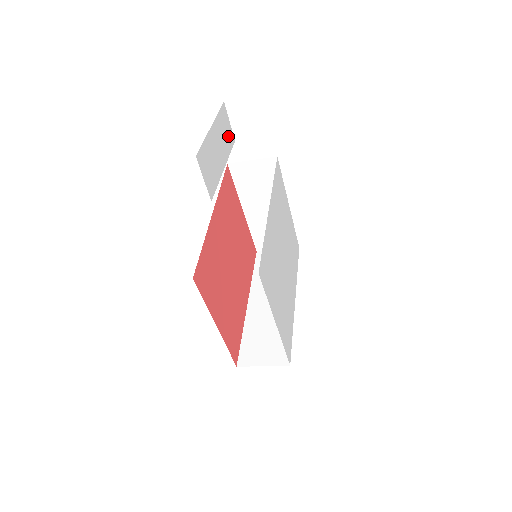
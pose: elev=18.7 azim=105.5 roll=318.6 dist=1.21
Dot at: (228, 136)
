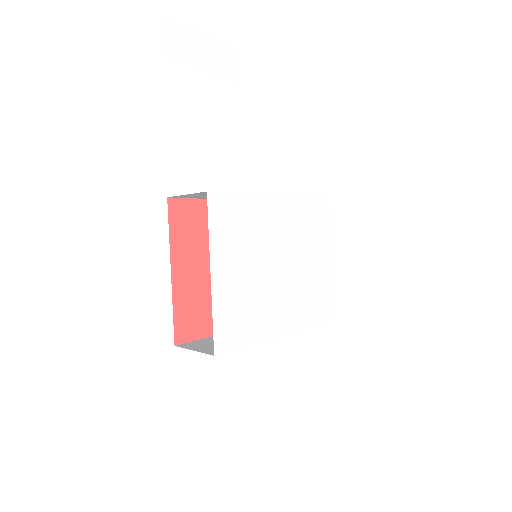
Dot at: (230, 70)
